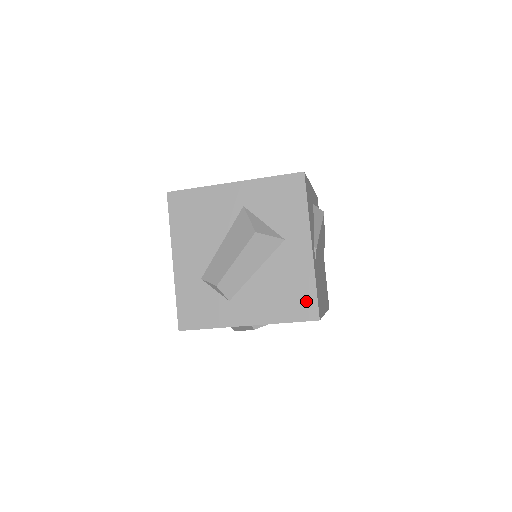
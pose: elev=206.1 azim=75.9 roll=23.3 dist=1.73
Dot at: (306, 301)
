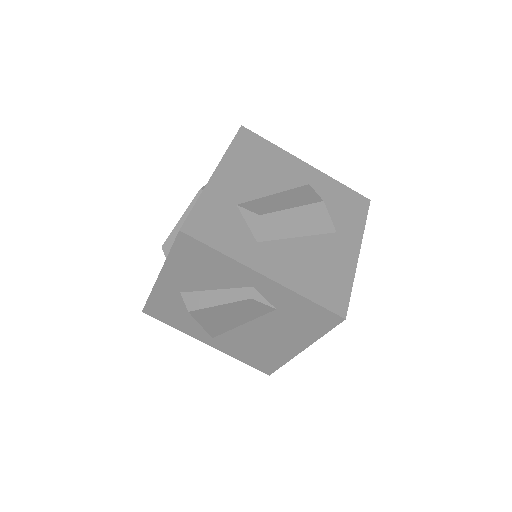
Dot at: (338, 293)
